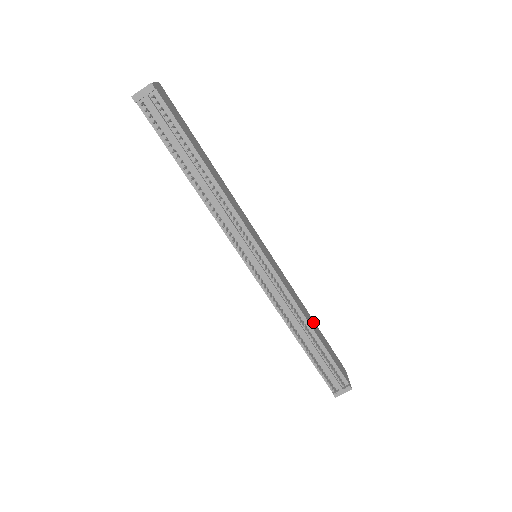
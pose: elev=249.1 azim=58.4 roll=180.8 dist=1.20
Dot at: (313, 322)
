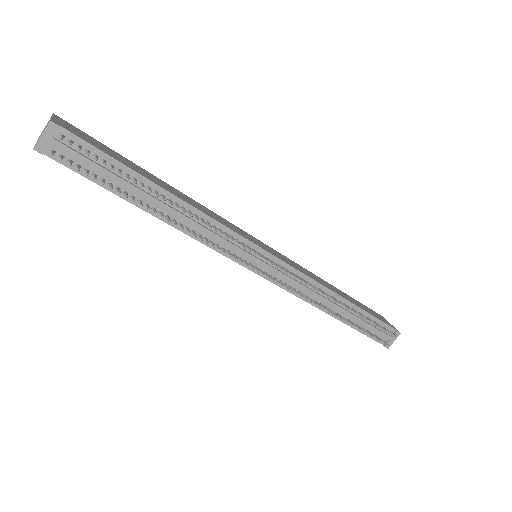
Dot at: (336, 289)
